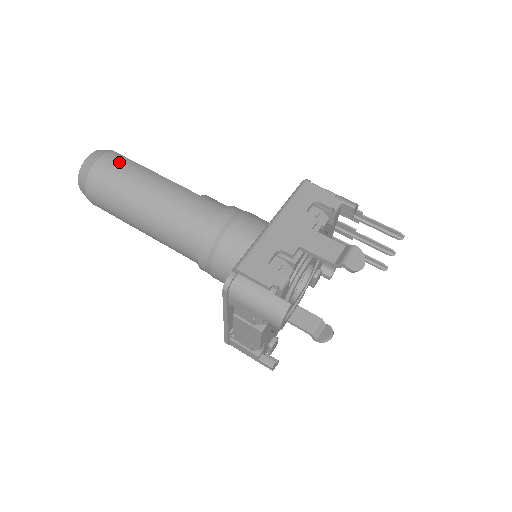
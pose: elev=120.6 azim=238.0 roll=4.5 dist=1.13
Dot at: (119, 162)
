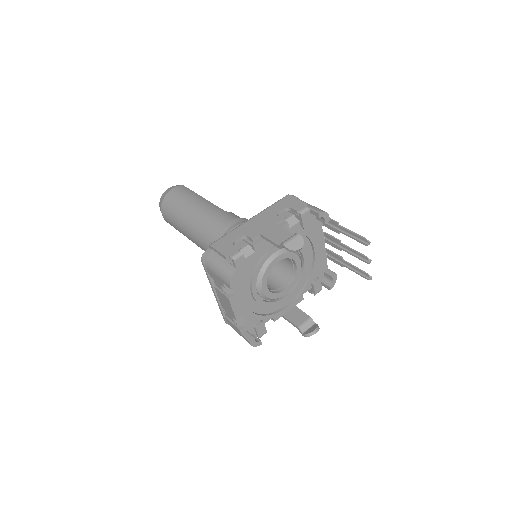
Dot at: (183, 191)
